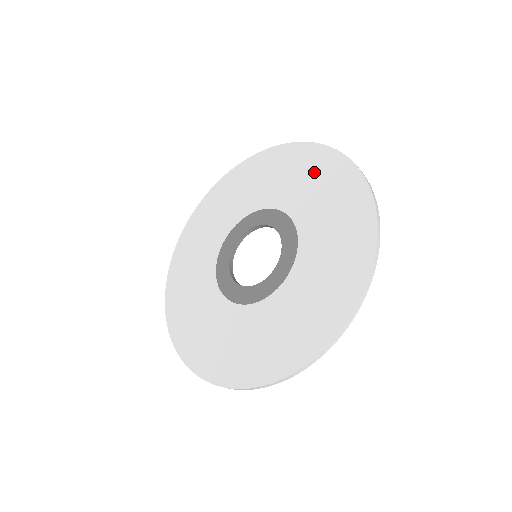
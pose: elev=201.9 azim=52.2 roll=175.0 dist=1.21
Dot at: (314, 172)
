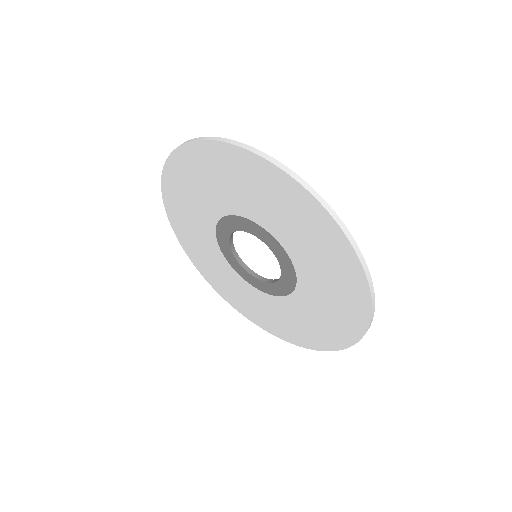
Dot at: (254, 182)
